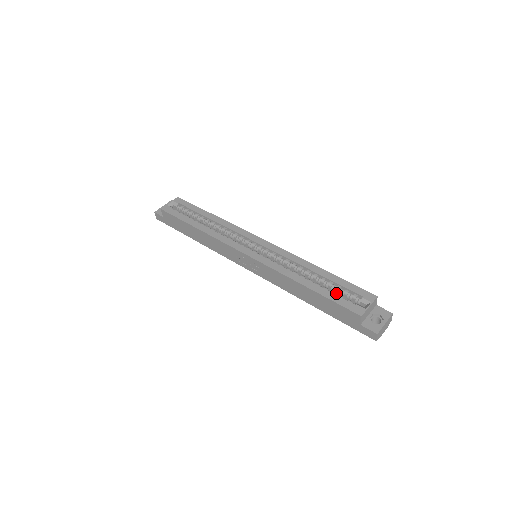
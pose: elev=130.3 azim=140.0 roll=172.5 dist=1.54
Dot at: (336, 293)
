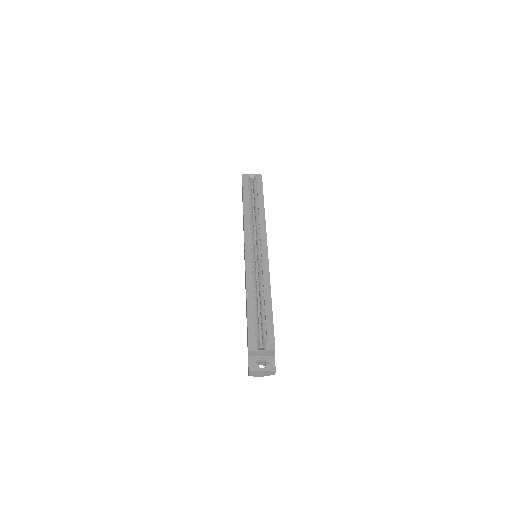
Dot at: (258, 323)
